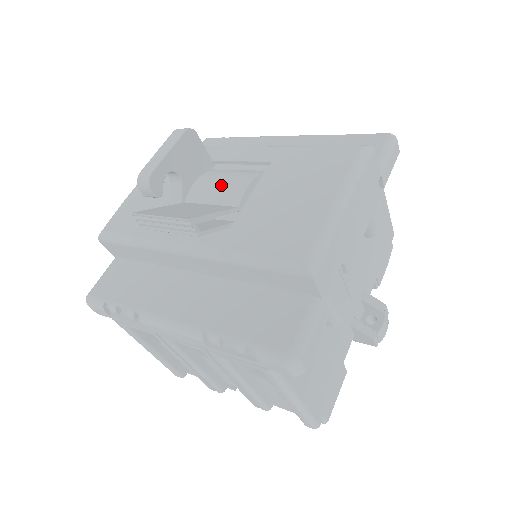
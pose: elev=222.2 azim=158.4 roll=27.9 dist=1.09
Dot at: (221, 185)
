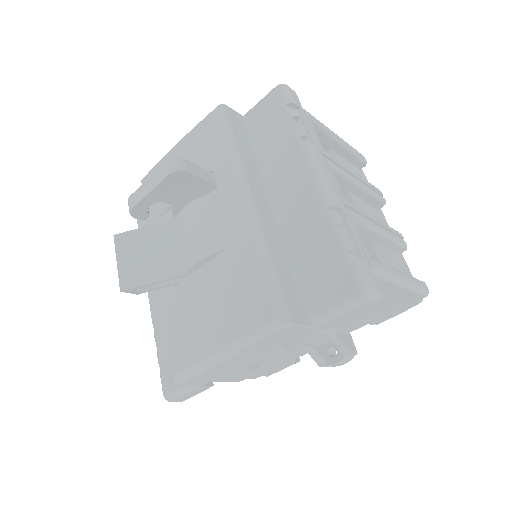
Dot at: (191, 236)
